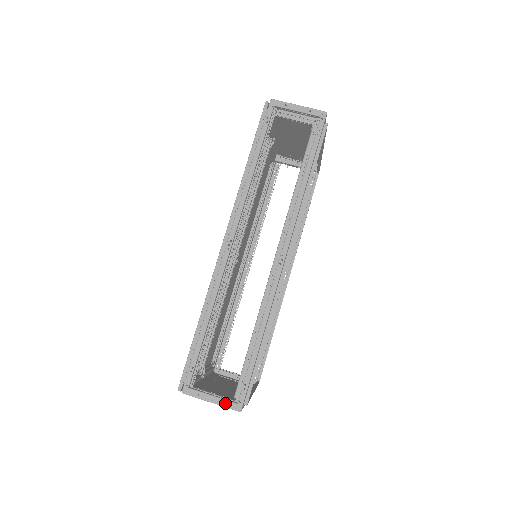
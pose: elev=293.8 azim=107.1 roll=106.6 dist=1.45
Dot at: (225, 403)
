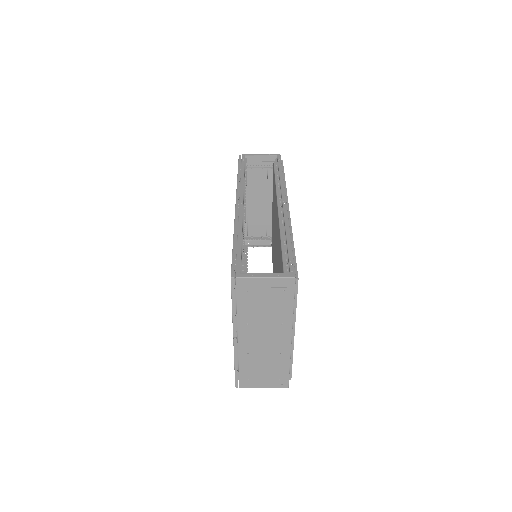
Dot at: (278, 282)
